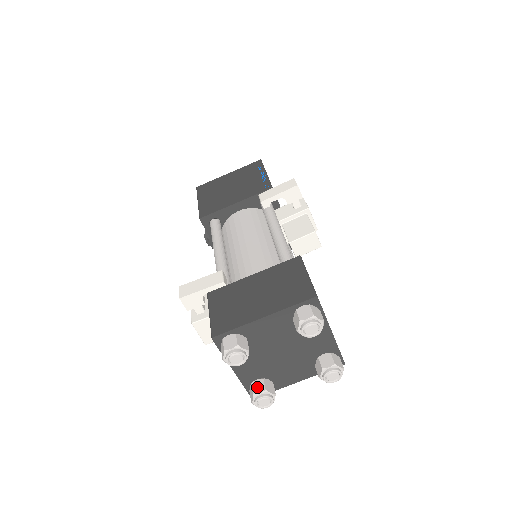
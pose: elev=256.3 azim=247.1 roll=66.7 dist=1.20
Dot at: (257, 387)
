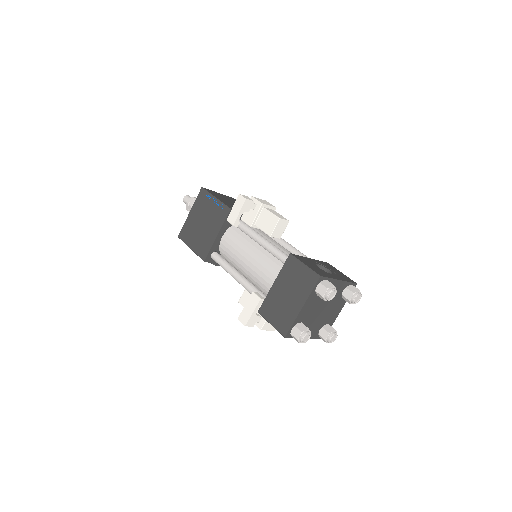
Dot at: (323, 335)
